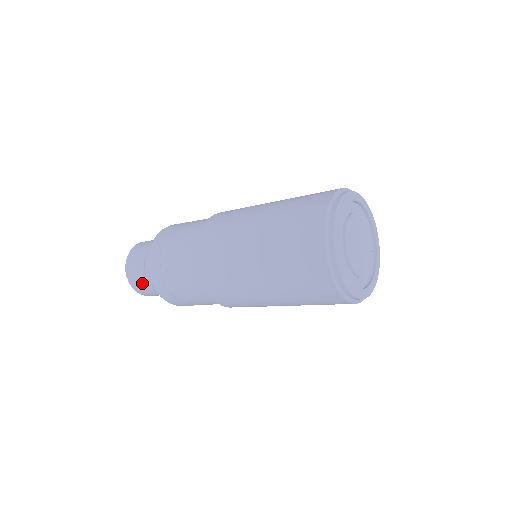
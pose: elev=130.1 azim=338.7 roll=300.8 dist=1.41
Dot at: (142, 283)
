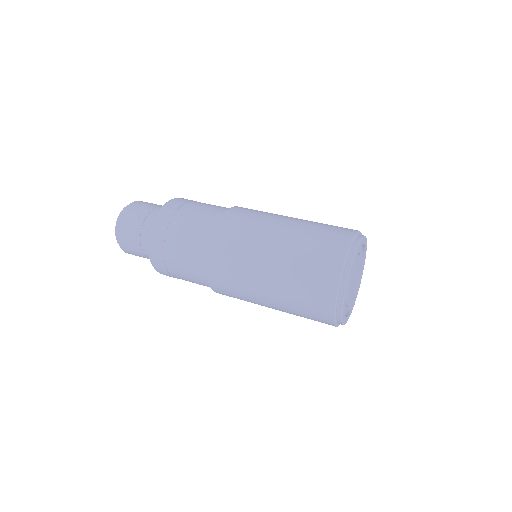
Dot at: occluded
